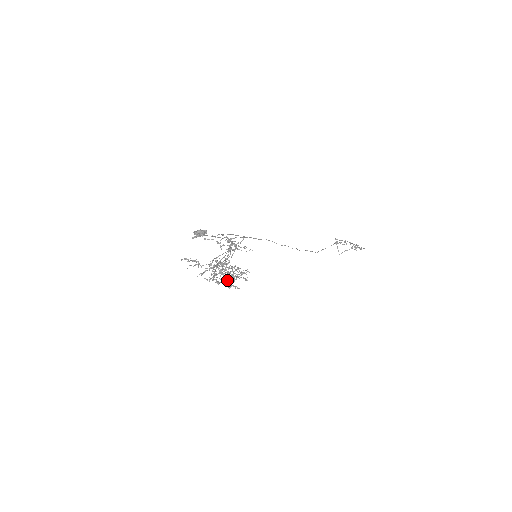
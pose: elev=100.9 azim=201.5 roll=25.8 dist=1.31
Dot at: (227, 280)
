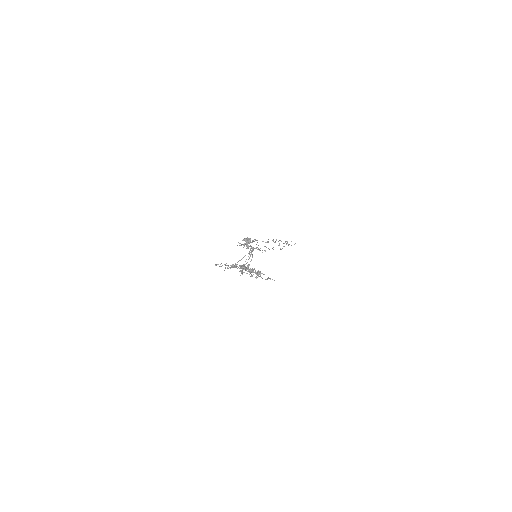
Dot at: occluded
